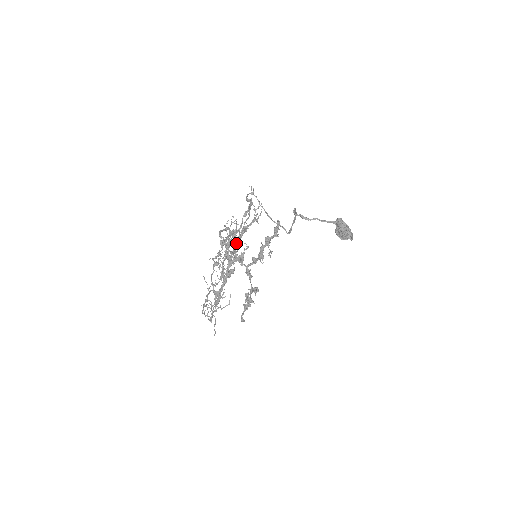
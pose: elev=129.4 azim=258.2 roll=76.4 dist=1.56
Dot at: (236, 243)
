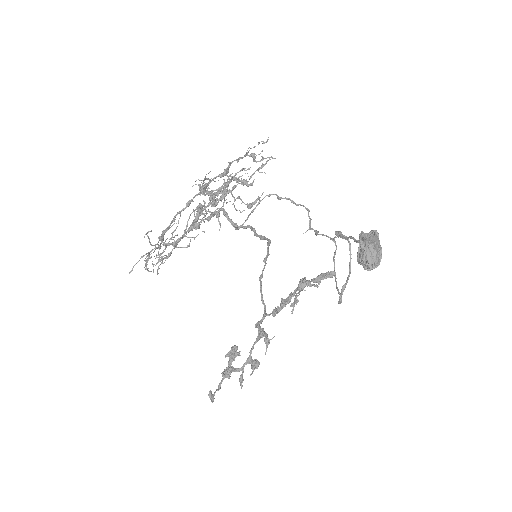
Dot at: (247, 226)
